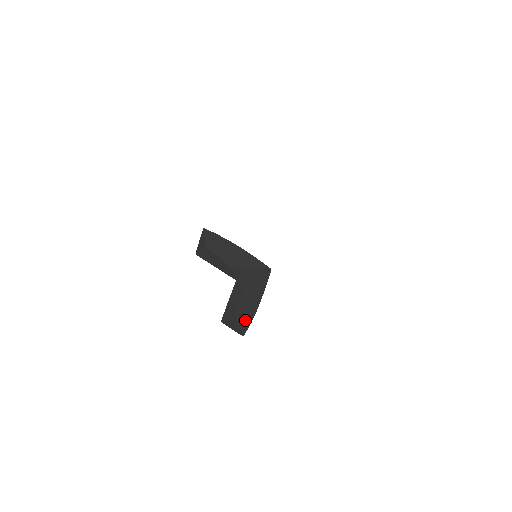
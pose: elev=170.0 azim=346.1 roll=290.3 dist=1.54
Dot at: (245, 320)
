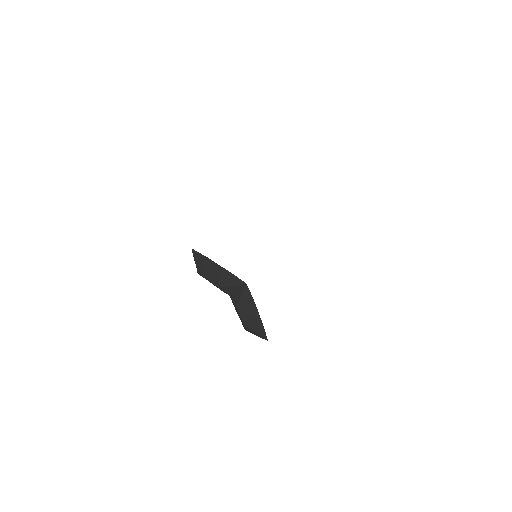
Dot at: (258, 329)
